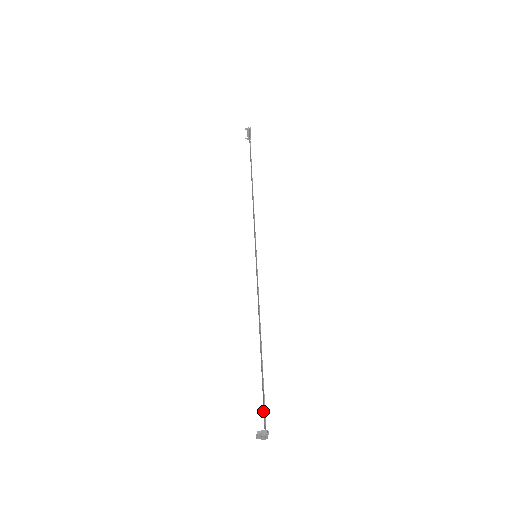
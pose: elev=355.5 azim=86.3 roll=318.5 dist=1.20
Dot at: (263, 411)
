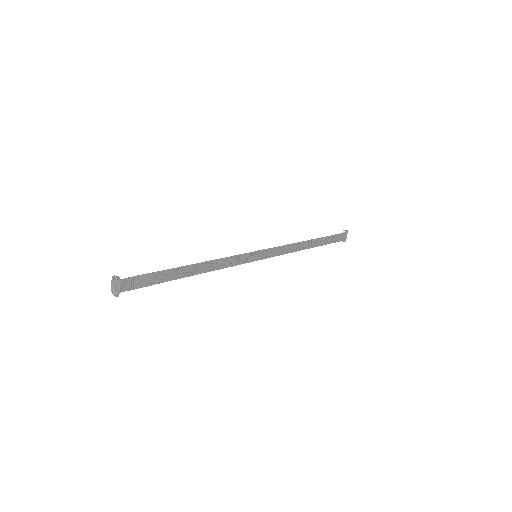
Dot at: (137, 288)
